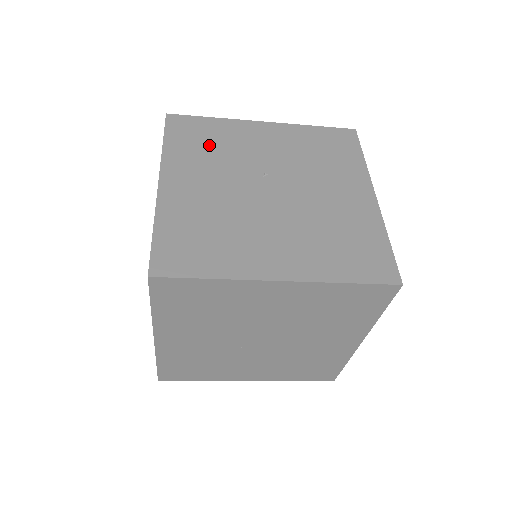
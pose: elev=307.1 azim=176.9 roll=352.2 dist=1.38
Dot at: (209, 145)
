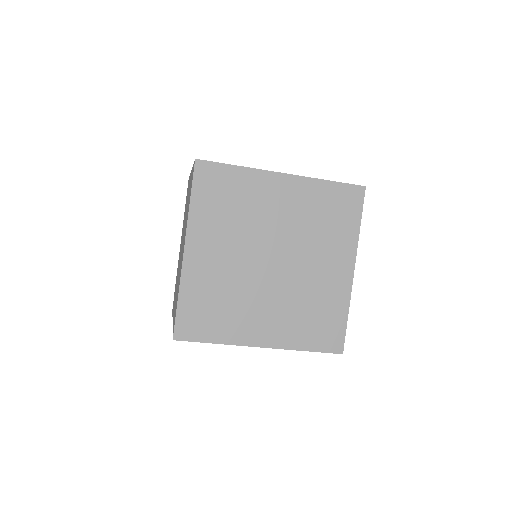
Dot at: occluded
